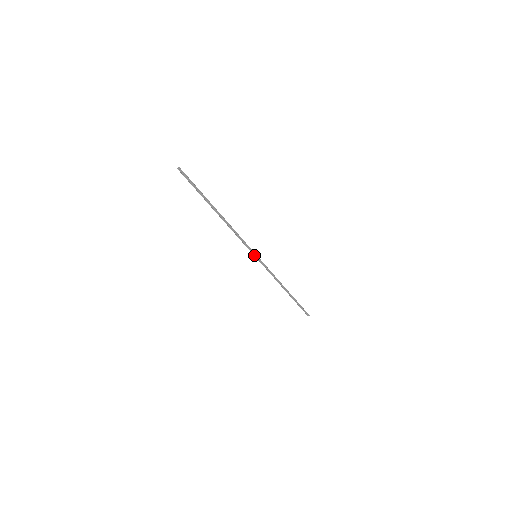
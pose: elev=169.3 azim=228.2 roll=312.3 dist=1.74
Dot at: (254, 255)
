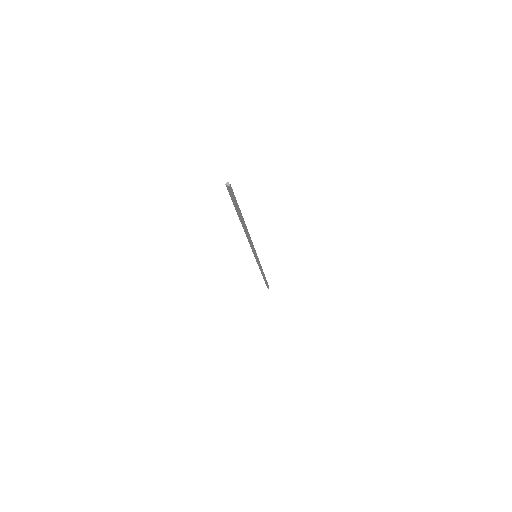
Dot at: (254, 255)
